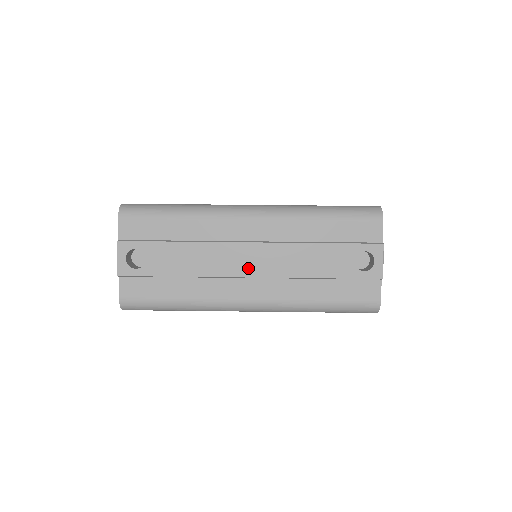
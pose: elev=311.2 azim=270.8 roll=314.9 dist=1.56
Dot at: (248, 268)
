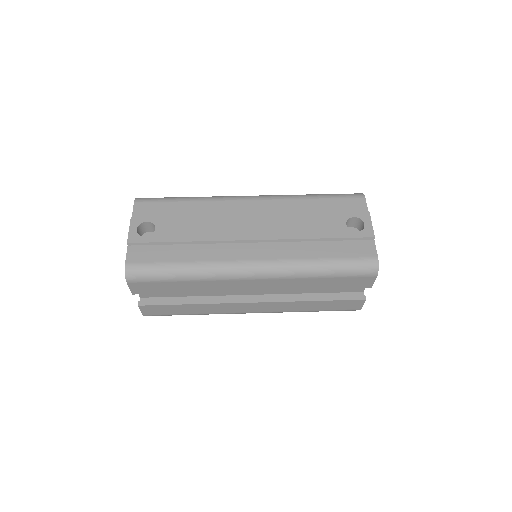
Dot at: (250, 233)
